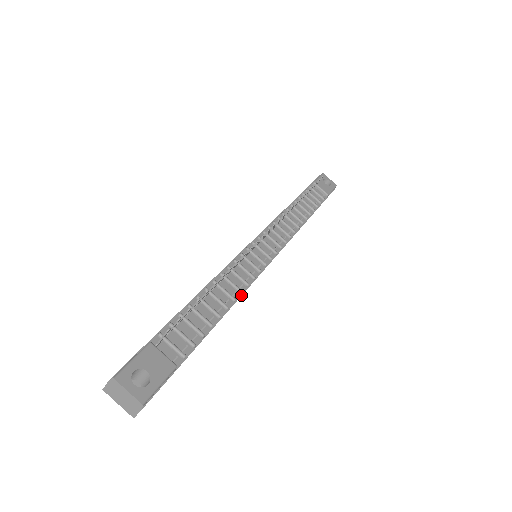
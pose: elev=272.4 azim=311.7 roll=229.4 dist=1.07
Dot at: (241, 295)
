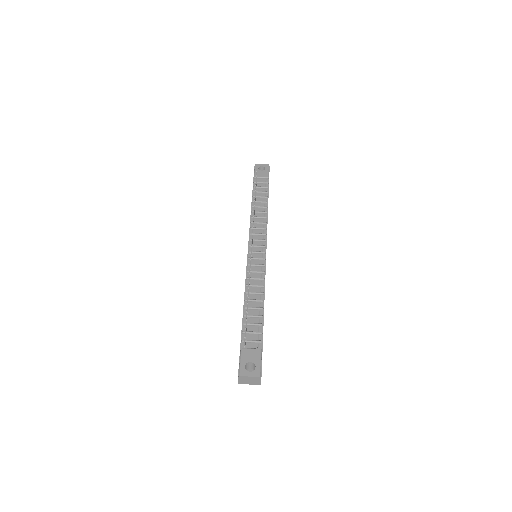
Dot at: (264, 288)
